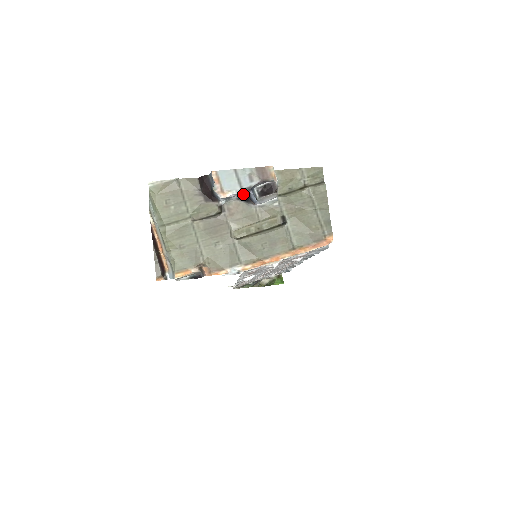
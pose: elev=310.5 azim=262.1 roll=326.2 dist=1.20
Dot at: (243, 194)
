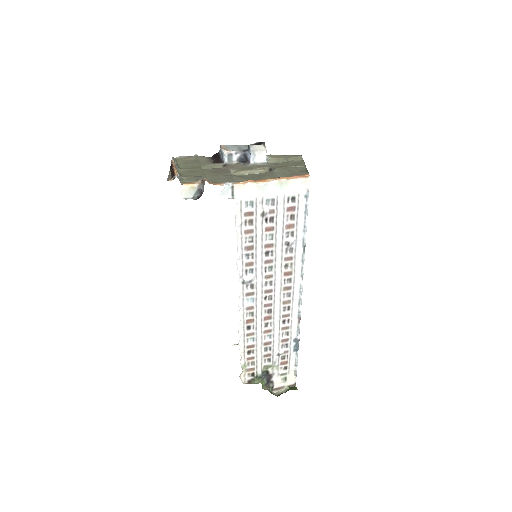
Dot at: (241, 153)
